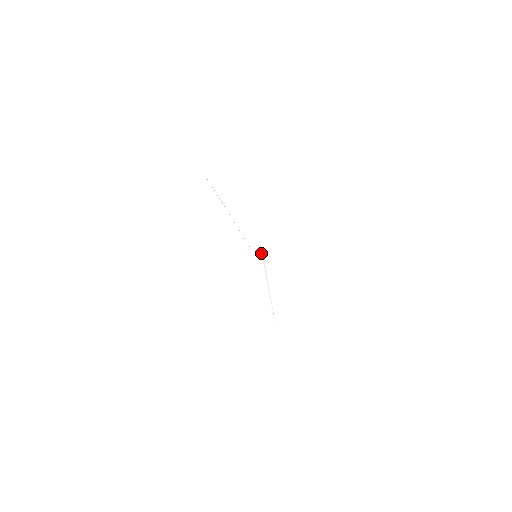
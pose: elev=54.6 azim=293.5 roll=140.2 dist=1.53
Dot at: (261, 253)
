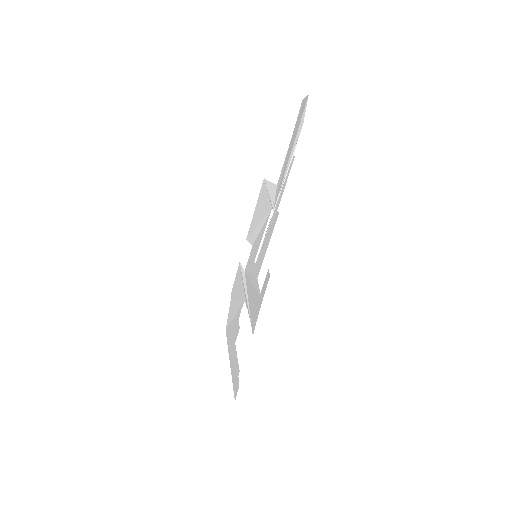
Dot at: (241, 271)
